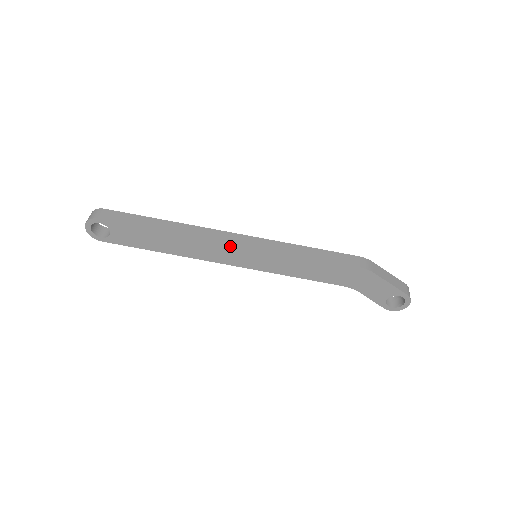
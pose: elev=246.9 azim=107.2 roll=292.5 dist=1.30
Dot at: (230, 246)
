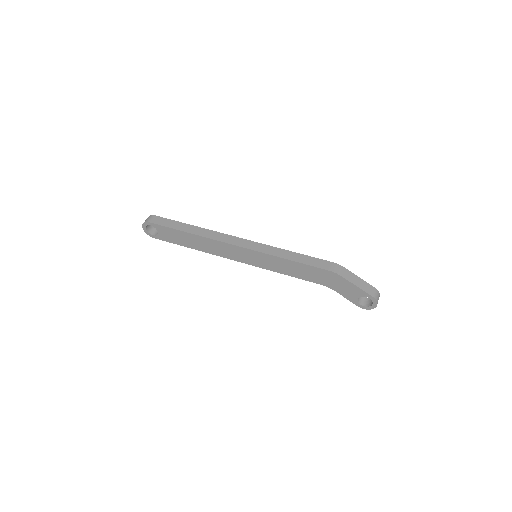
Dot at: (235, 247)
